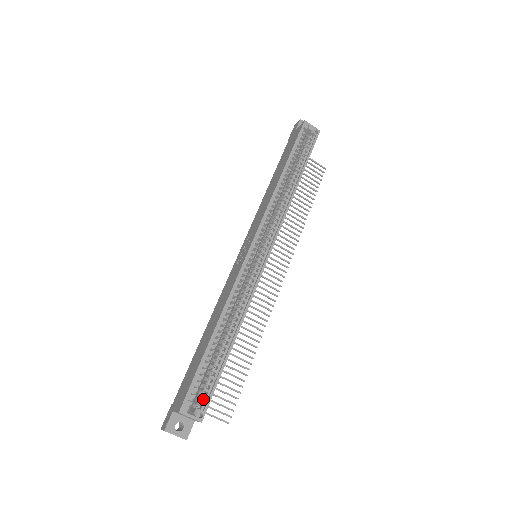
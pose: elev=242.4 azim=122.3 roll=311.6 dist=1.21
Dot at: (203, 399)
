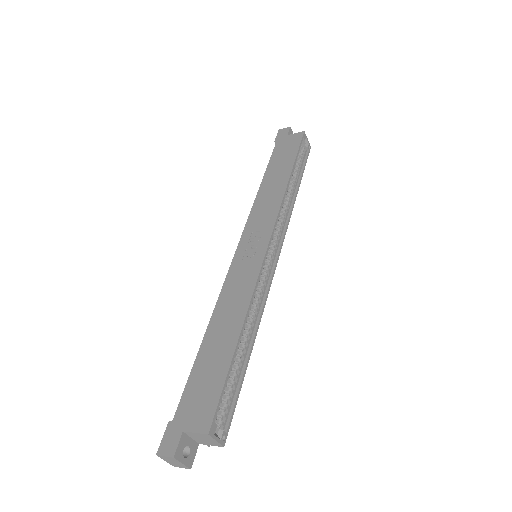
Dot at: (220, 417)
